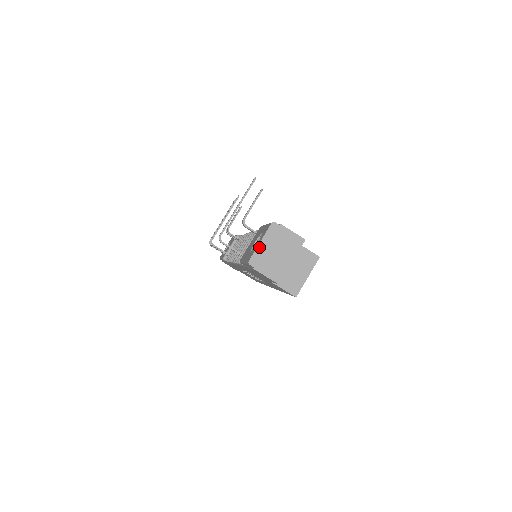
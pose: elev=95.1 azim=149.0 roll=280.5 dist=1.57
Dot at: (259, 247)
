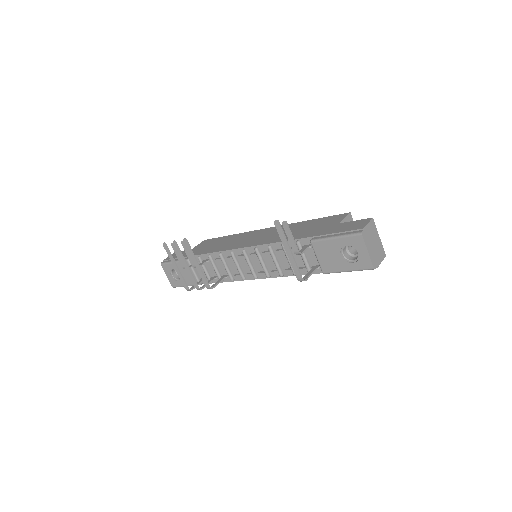
Dot at: (370, 255)
